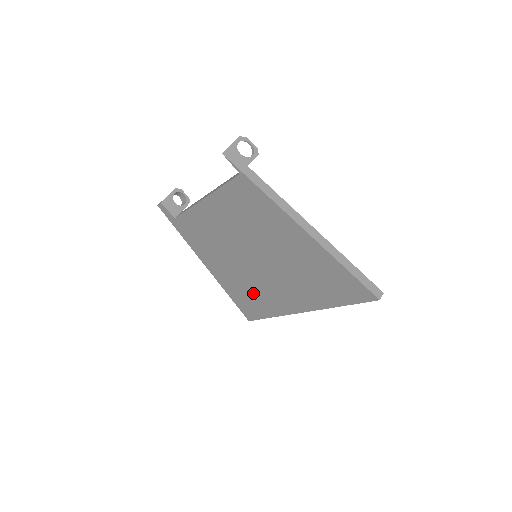
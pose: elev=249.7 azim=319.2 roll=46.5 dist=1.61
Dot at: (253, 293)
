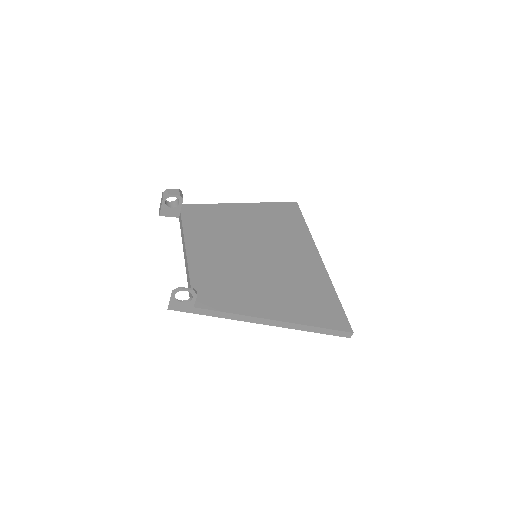
Dot at: occluded
